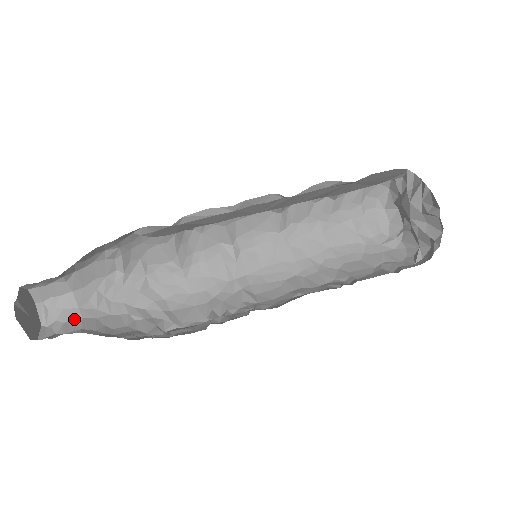
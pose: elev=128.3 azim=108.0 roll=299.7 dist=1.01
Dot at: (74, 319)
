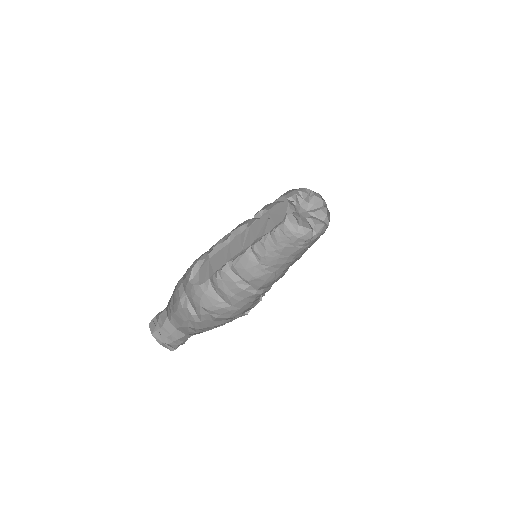
Dot at: occluded
